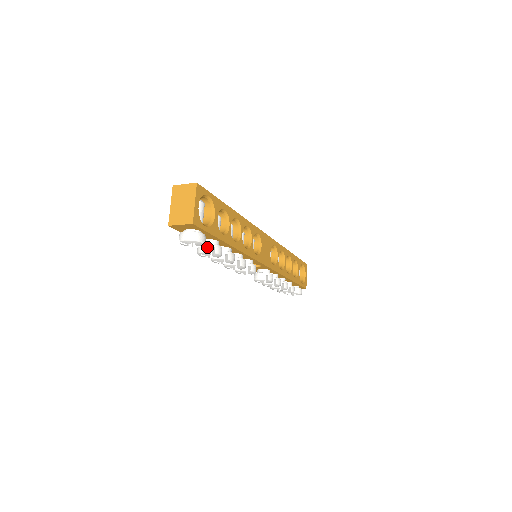
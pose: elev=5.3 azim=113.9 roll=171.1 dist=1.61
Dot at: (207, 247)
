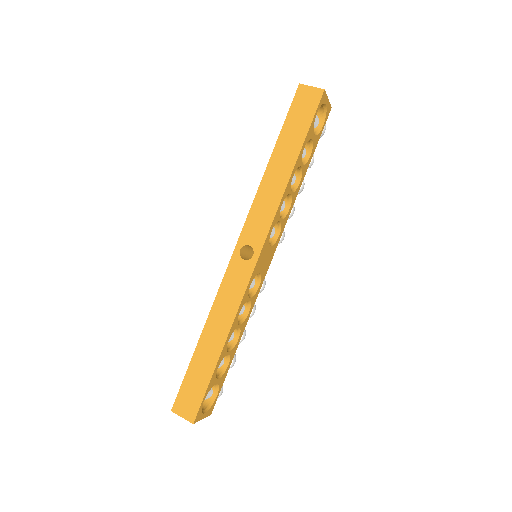
Dot at: occluded
